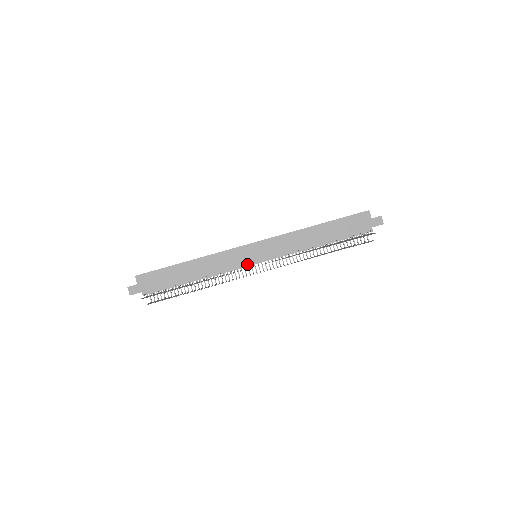
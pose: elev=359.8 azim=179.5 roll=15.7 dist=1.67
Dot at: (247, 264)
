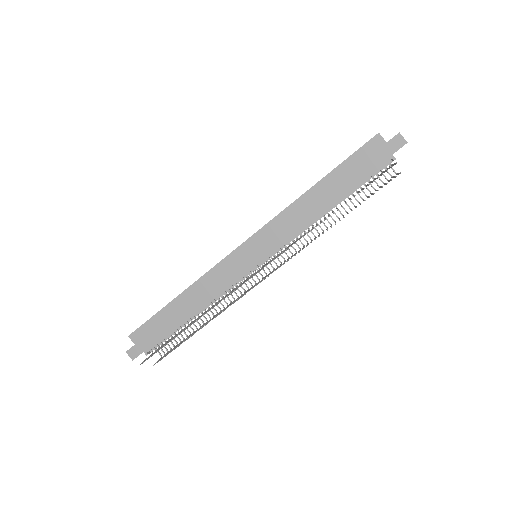
Dot at: (248, 271)
